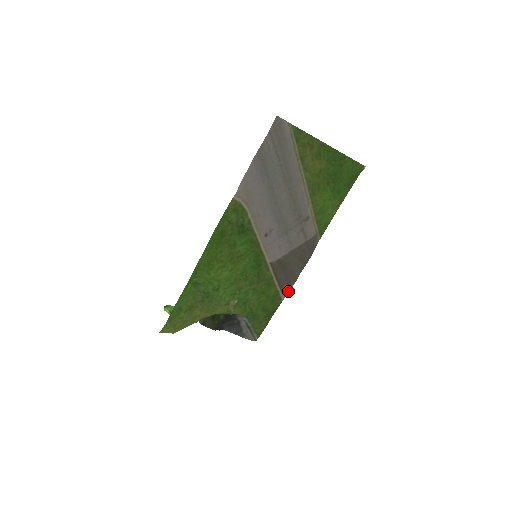
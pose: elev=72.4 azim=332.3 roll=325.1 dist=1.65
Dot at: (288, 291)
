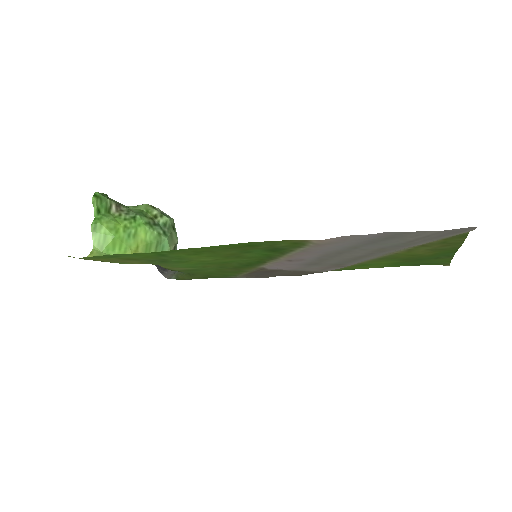
Dot at: (247, 277)
